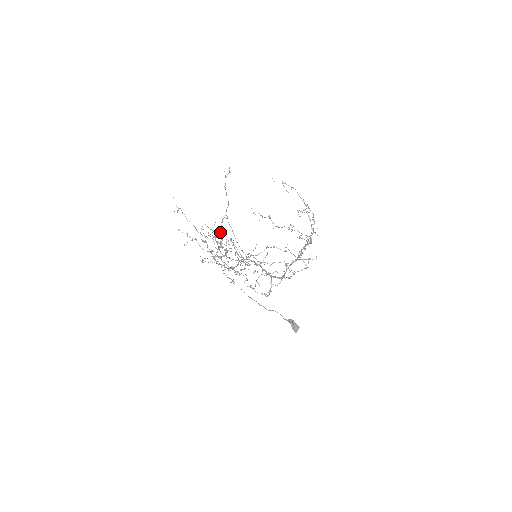
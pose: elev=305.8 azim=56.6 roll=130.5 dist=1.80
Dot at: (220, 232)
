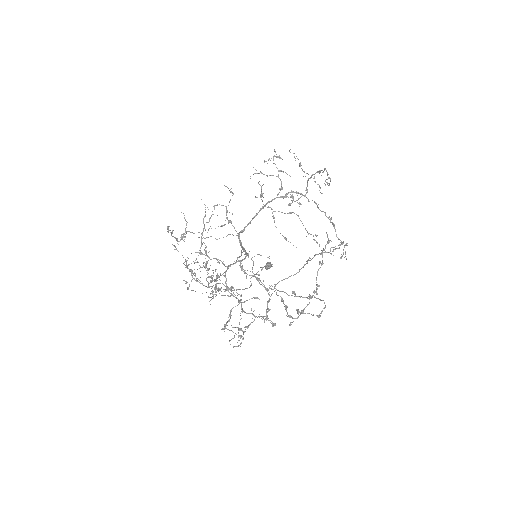
Dot at: (217, 273)
